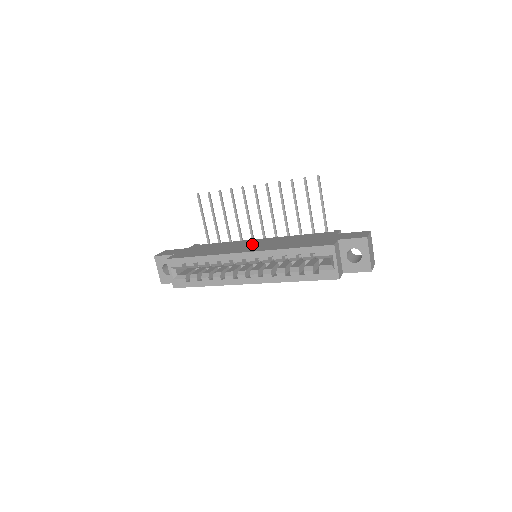
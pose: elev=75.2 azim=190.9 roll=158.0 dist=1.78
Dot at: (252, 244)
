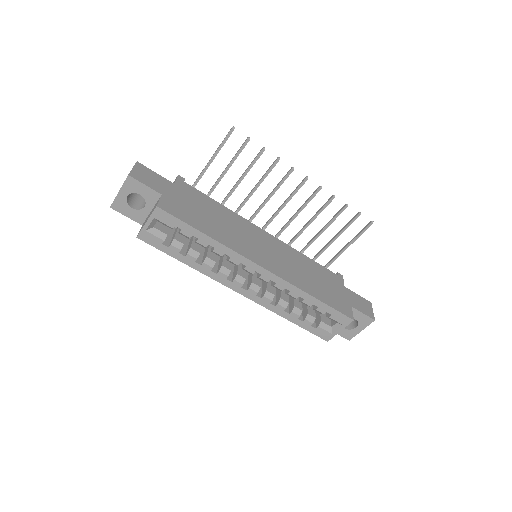
Dot at: (264, 245)
